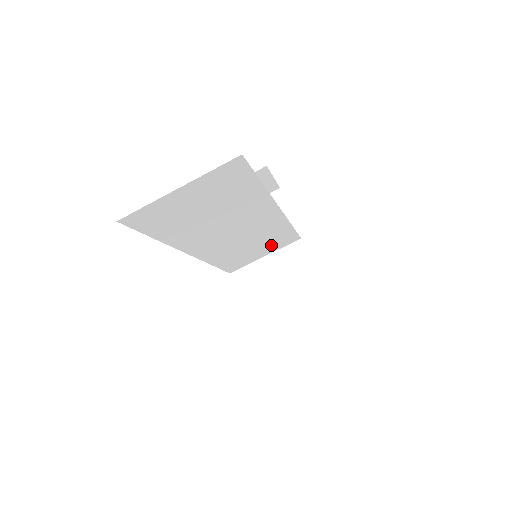
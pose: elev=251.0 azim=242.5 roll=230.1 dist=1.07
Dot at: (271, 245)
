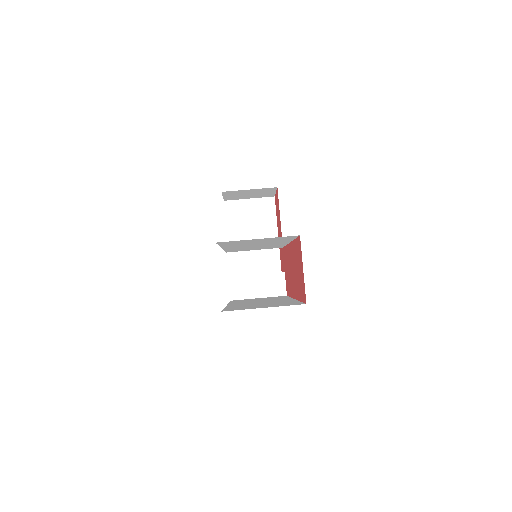
Dot at: (264, 248)
